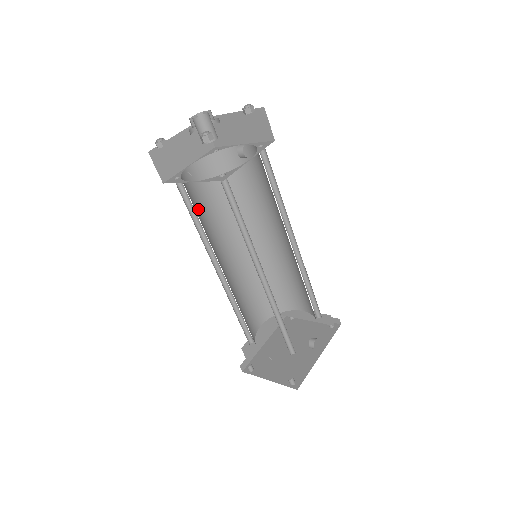
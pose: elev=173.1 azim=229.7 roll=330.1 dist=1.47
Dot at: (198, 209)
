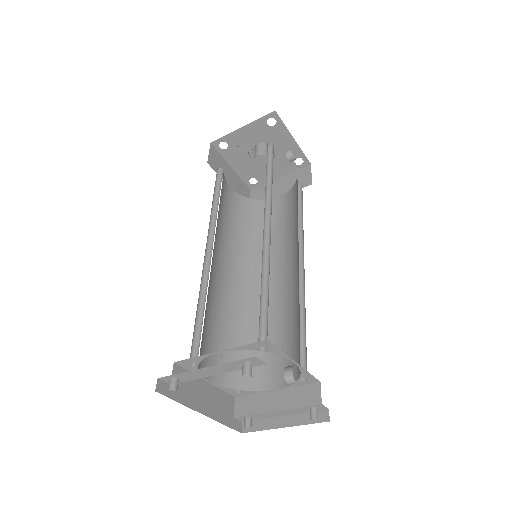
Dot at: (220, 202)
